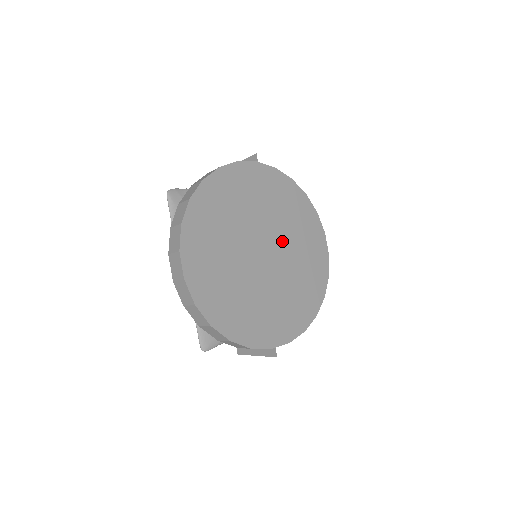
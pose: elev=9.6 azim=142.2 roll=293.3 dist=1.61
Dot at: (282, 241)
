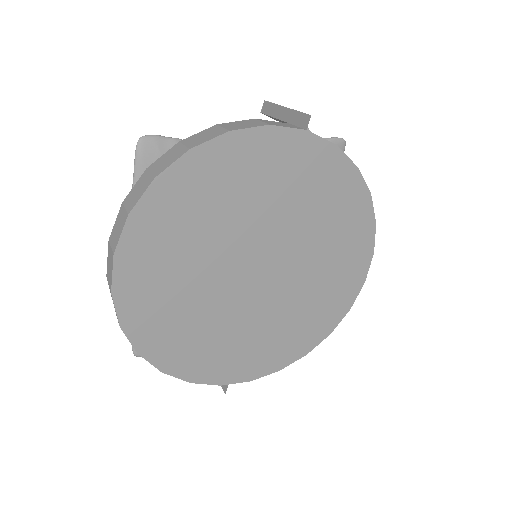
Dot at: (297, 257)
